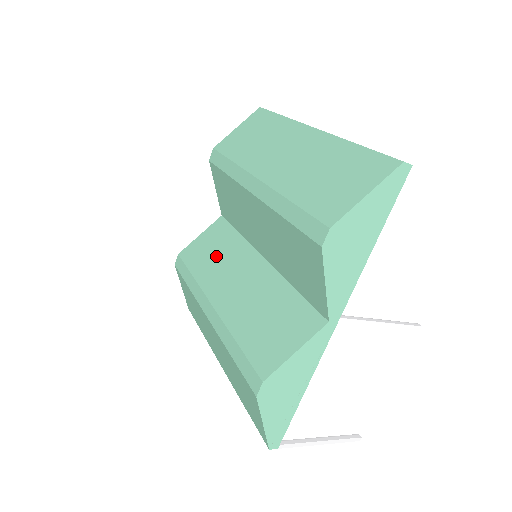
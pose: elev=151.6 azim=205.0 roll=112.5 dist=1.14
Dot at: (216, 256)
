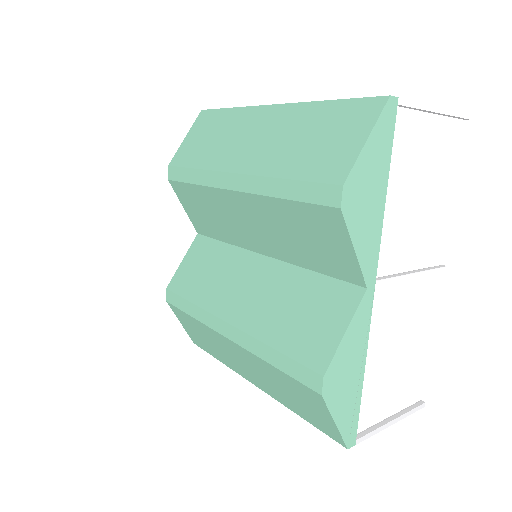
Dot at: (210, 274)
